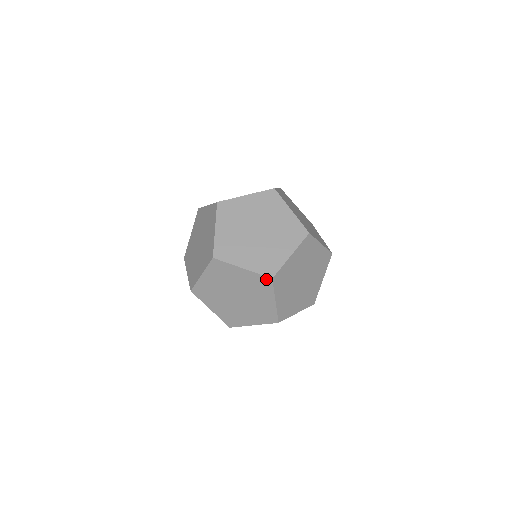
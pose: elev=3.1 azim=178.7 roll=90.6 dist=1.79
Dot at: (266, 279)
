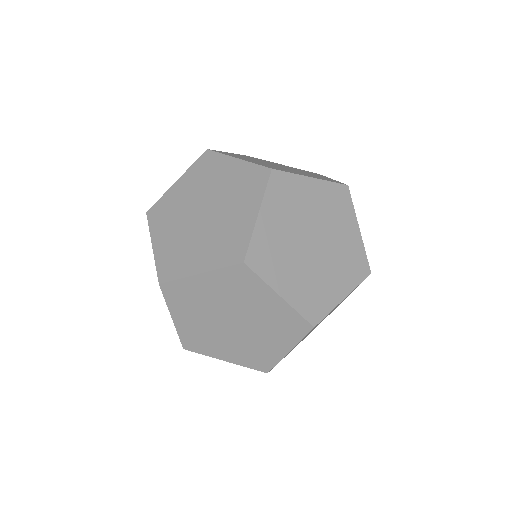
Dot at: (159, 279)
